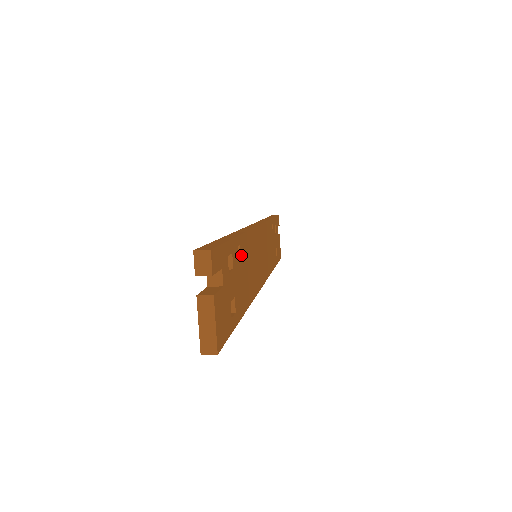
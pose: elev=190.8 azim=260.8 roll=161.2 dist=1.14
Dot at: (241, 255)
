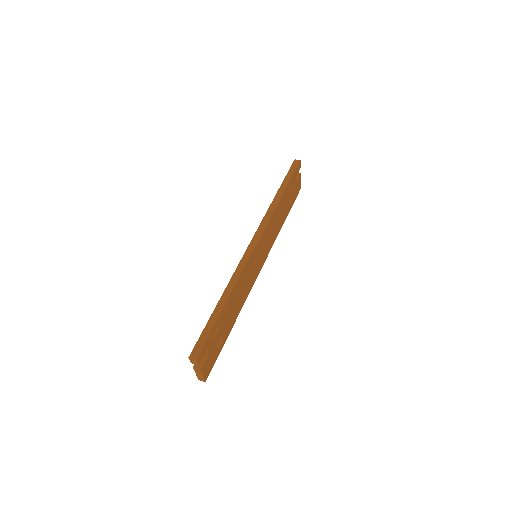
Dot at: (229, 306)
